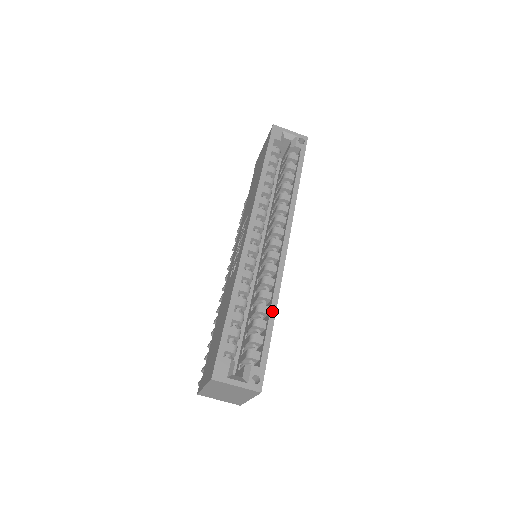
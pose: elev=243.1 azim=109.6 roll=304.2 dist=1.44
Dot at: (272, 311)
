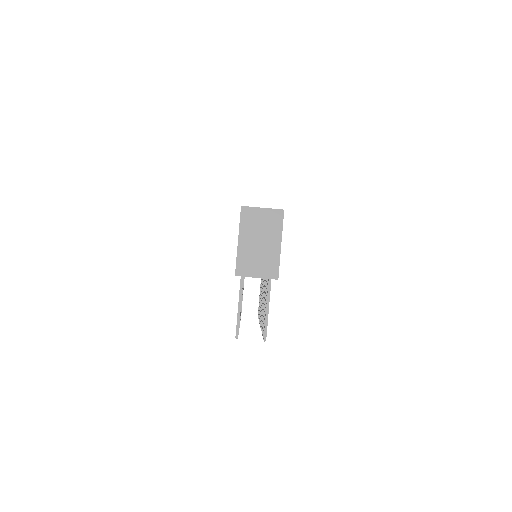
Dot at: occluded
